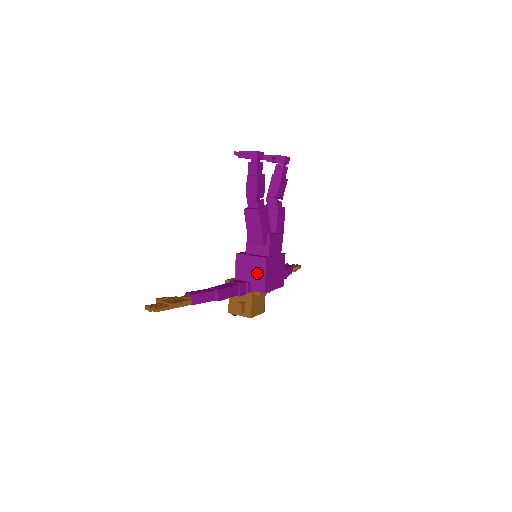
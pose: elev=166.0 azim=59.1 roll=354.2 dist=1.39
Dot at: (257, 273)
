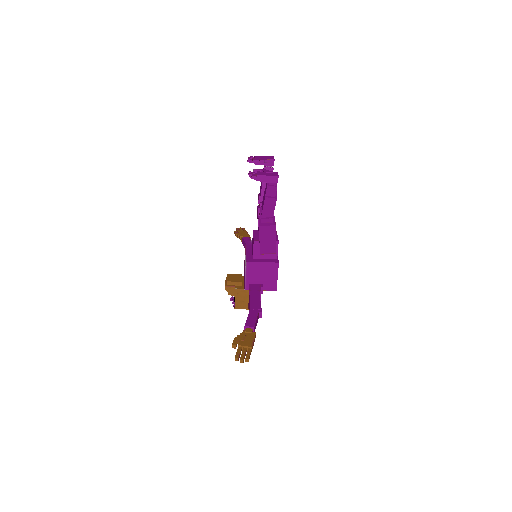
Dot at: (269, 276)
